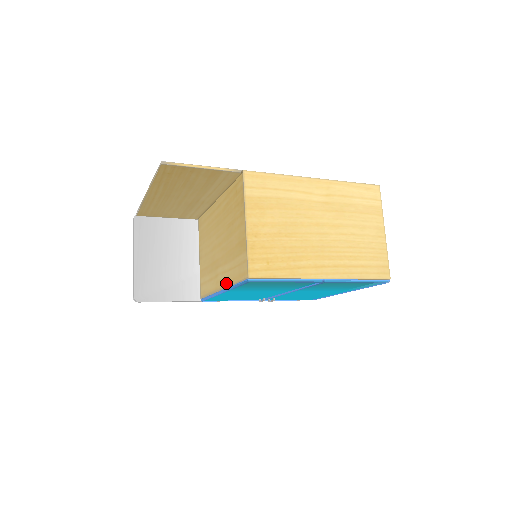
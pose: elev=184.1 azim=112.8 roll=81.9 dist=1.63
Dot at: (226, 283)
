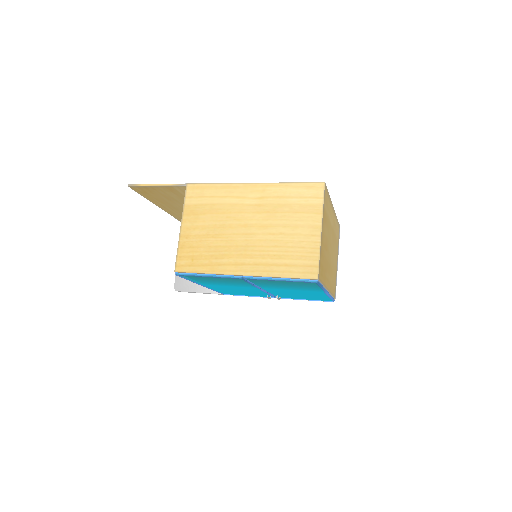
Dot at: occluded
